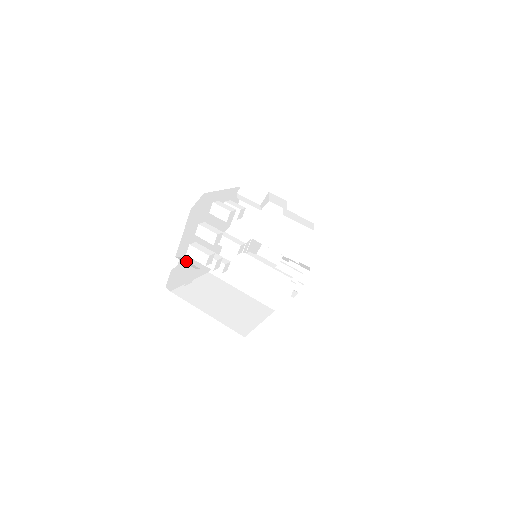
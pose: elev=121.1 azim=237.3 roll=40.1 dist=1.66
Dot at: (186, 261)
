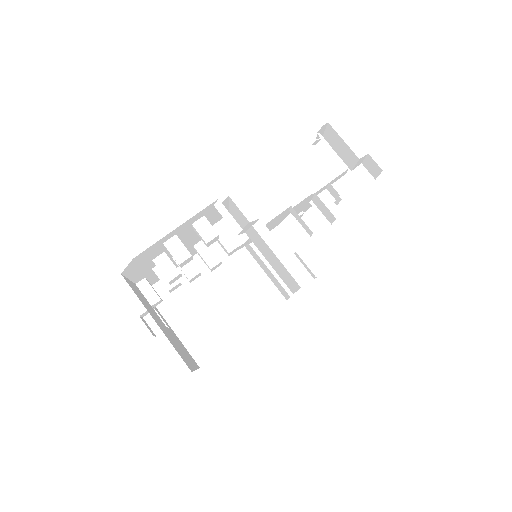
Dot at: (148, 287)
